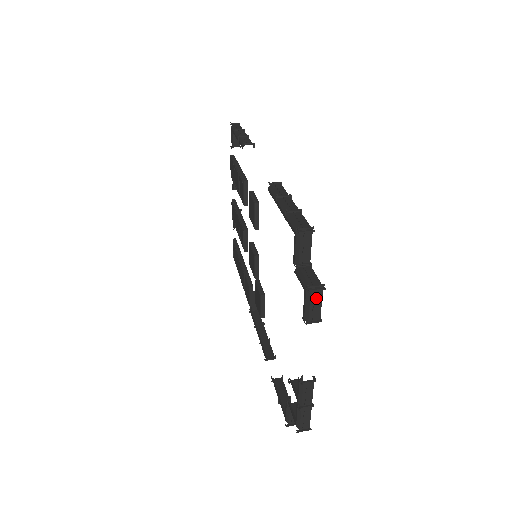
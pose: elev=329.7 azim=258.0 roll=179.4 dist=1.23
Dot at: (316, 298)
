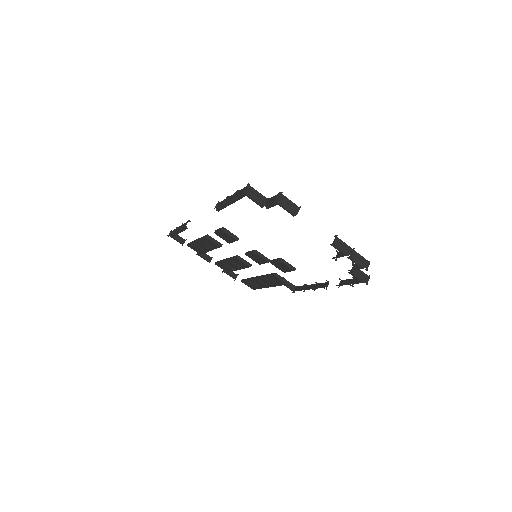
Dot at: (285, 200)
